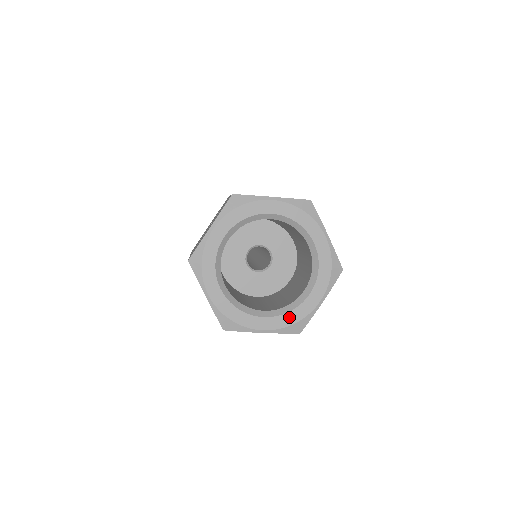
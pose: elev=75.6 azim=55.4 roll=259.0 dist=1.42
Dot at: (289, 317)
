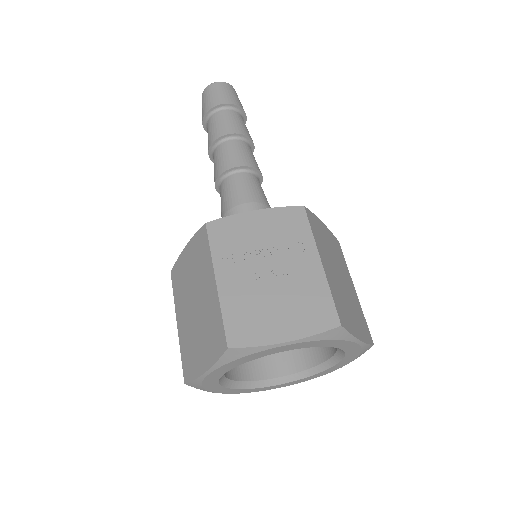
Dot at: (246, 390)
